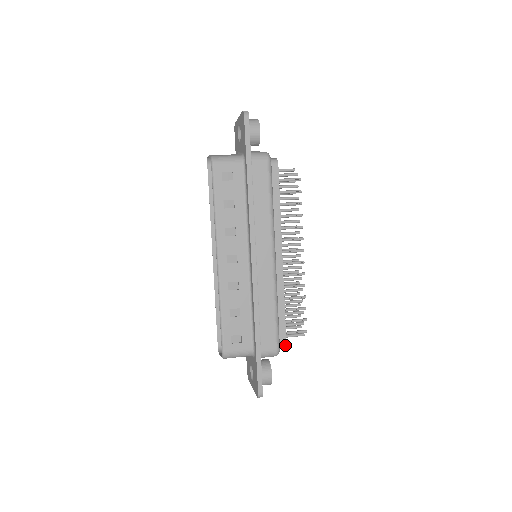
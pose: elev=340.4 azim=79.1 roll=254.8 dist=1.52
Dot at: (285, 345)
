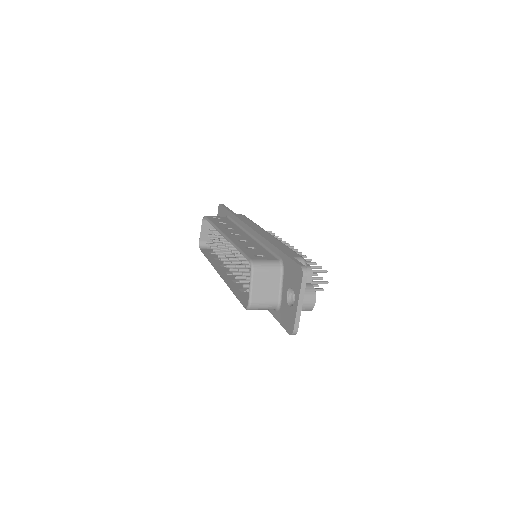
Dot at: (310, 268)
